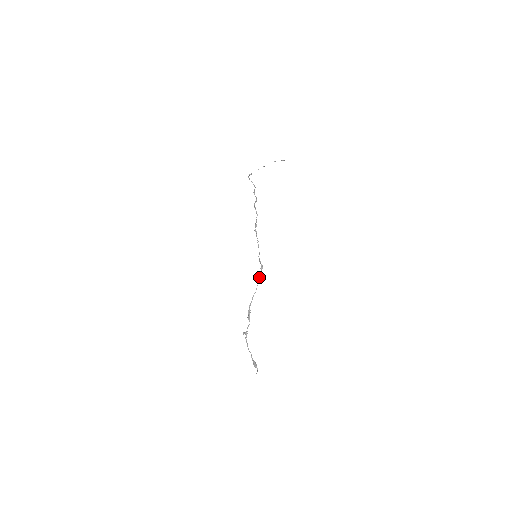
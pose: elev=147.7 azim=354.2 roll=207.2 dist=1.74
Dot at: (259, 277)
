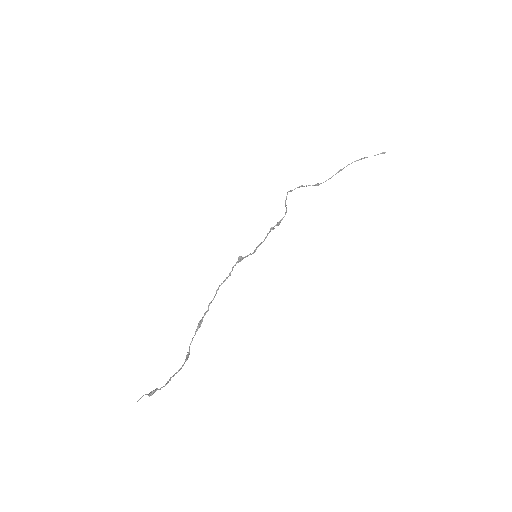
Dot at: (230, 272)
